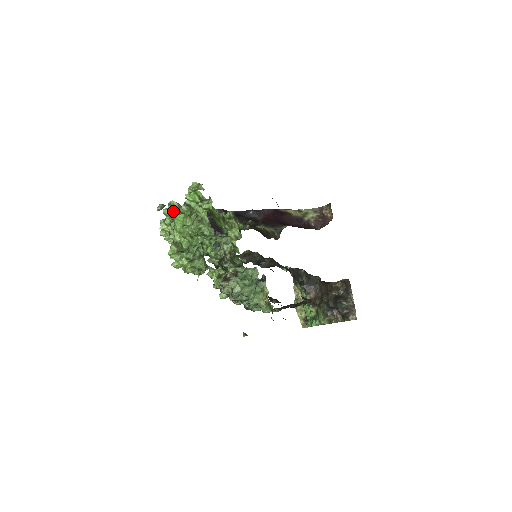
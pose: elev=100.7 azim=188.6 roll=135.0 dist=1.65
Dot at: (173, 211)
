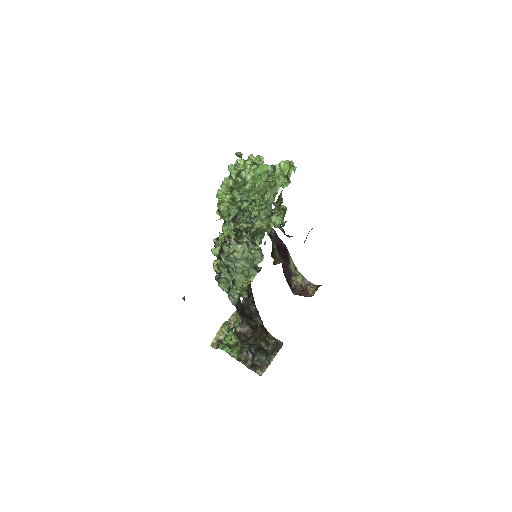
Dot at: (257, 162)
